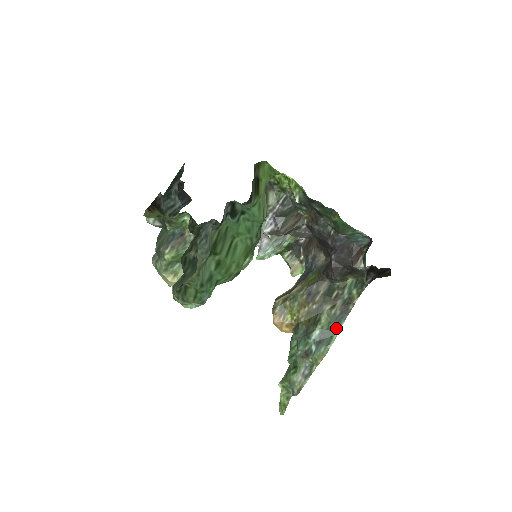
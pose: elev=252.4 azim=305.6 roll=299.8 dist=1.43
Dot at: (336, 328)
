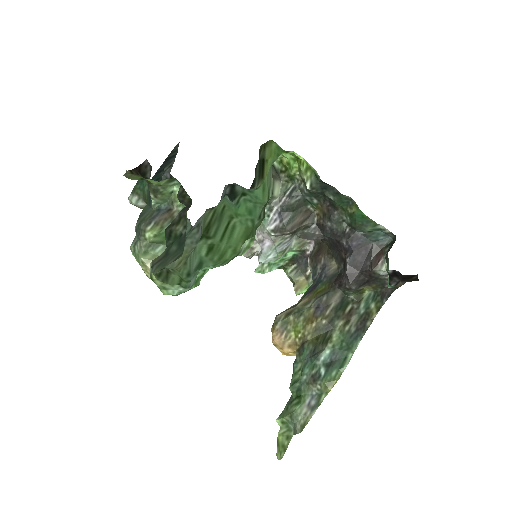
Dot at: (351, 348)
